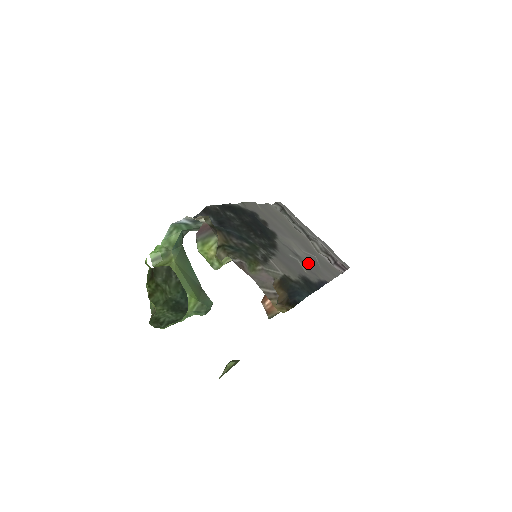
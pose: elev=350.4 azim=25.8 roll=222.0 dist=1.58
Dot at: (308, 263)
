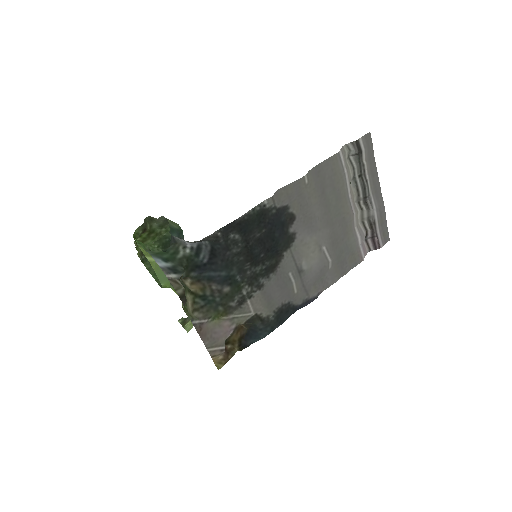
Dot at: (310, 275)
